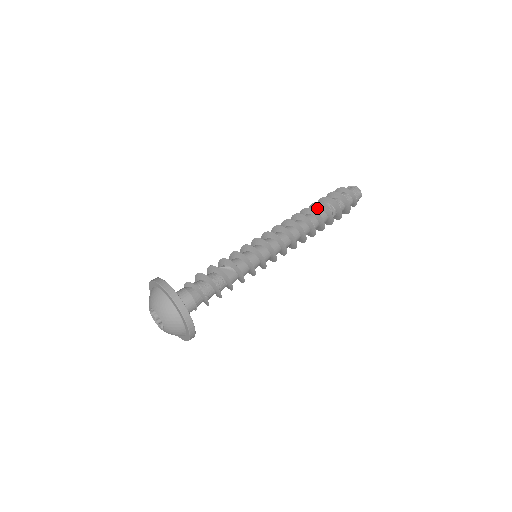
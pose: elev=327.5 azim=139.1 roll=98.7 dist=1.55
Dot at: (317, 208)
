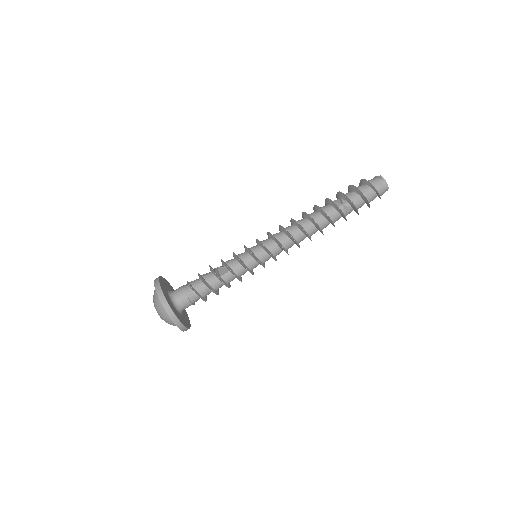
Dot at: (328, 204)
